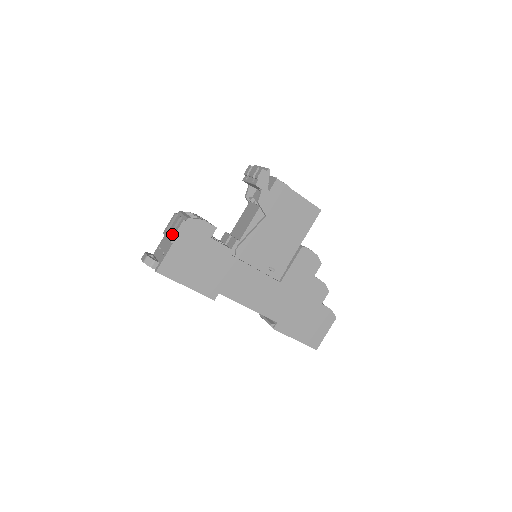
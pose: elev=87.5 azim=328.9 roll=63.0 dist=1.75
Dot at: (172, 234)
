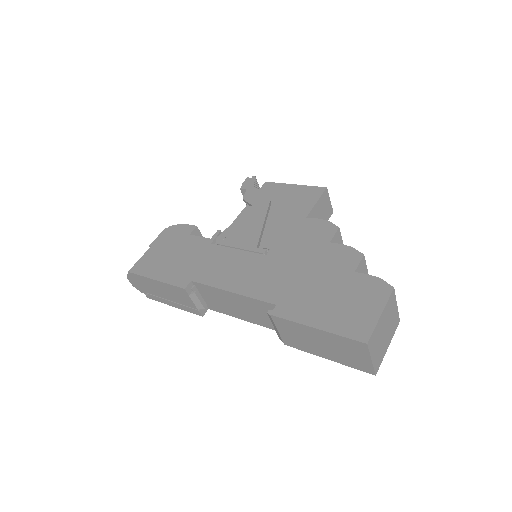
Dot at: occluded
